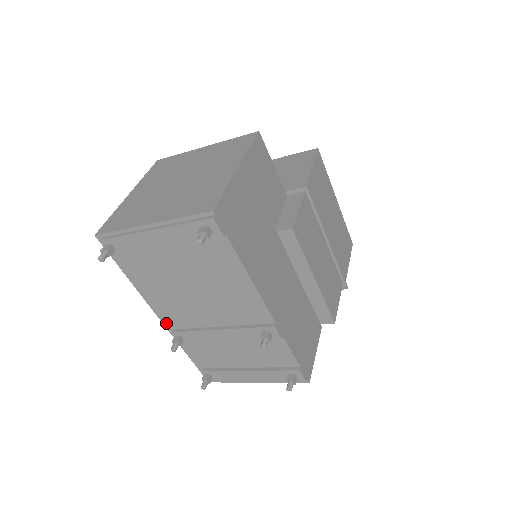
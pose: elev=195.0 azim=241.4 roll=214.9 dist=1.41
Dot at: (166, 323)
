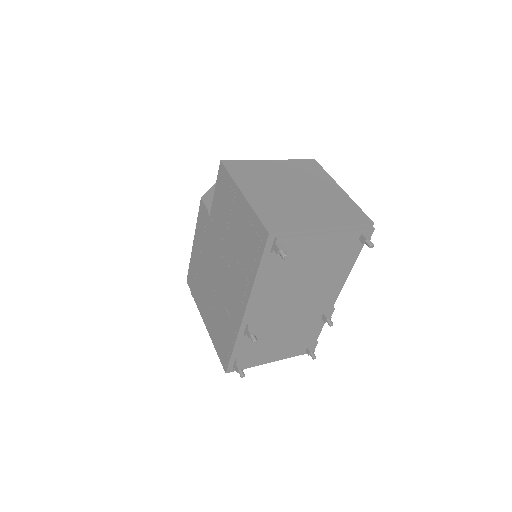
Dot at: (246, 318)
